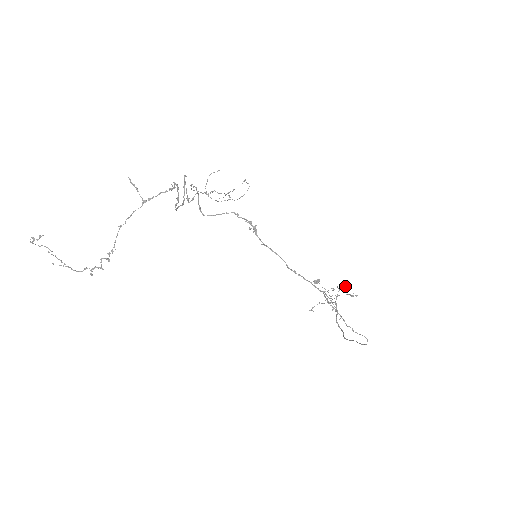
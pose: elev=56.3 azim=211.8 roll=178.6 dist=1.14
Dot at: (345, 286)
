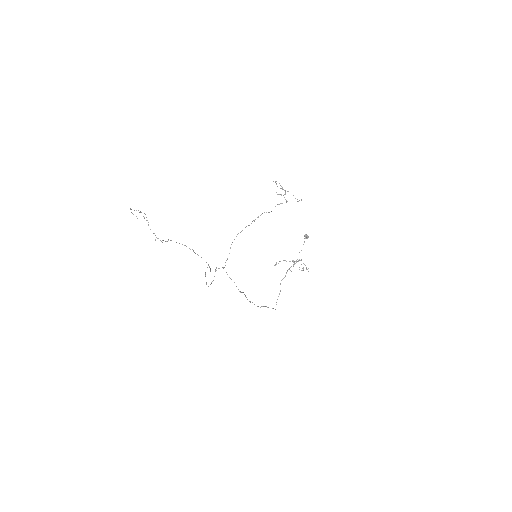
Dot at: (303, 270)
